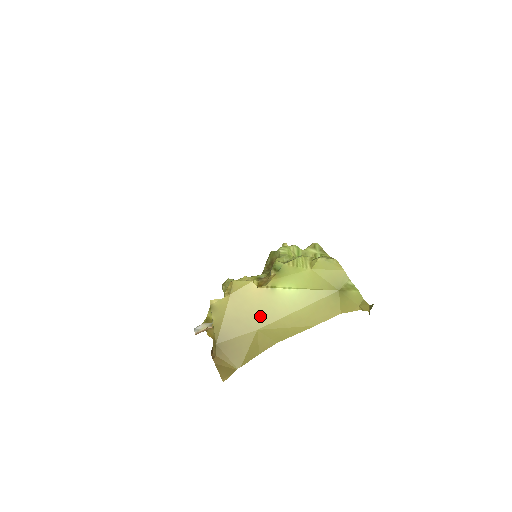
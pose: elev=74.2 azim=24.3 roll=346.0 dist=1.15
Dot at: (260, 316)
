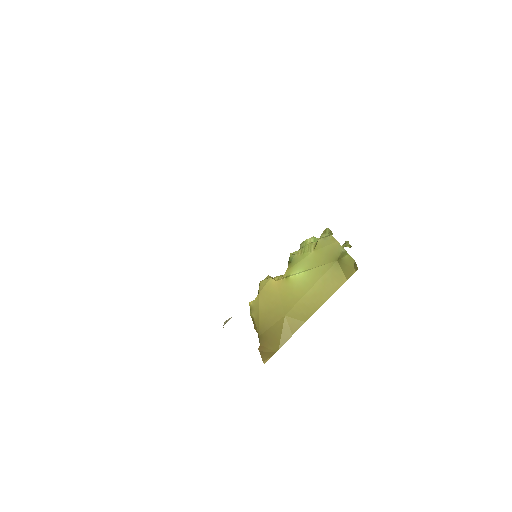
Dot at: (284, 303)
